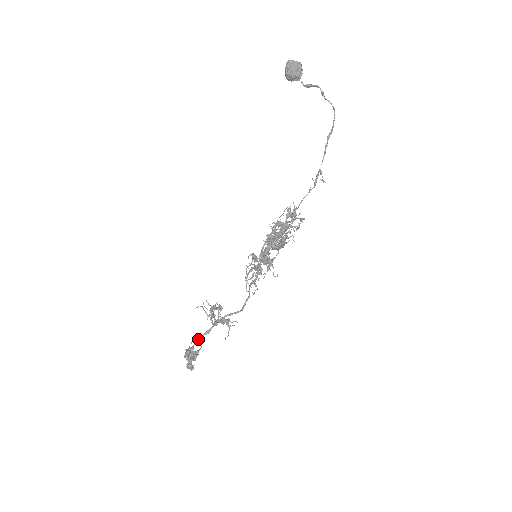
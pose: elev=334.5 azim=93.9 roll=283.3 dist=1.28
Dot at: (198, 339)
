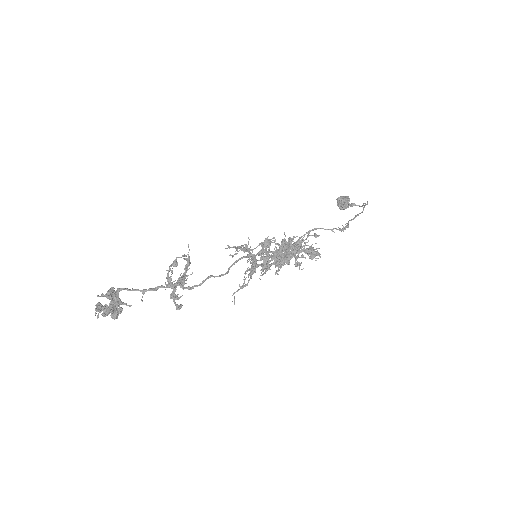
Dot at: occluded
